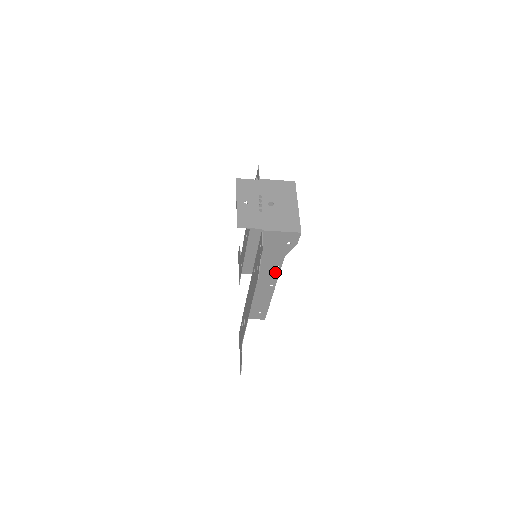
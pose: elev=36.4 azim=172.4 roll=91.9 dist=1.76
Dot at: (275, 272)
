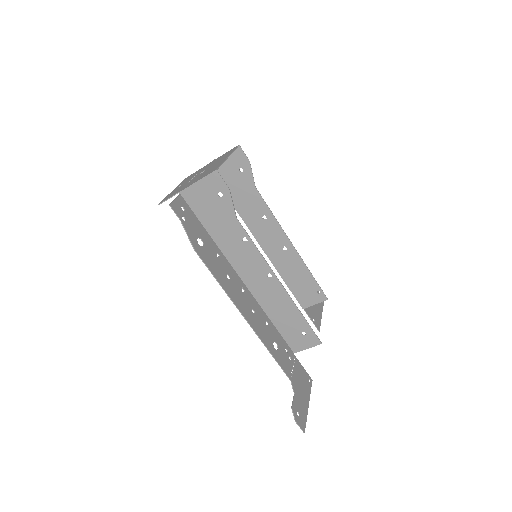
Dot at: (251, 250)
